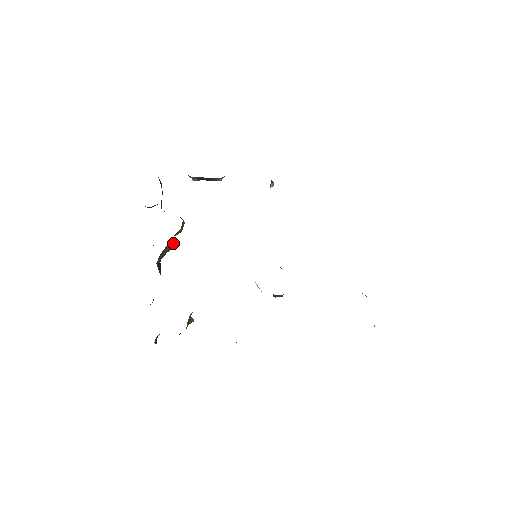
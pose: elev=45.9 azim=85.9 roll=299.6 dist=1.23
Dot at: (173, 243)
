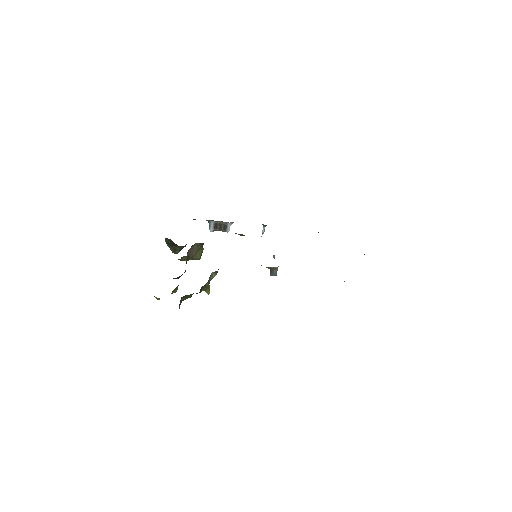
Dot at: (198, 249)
